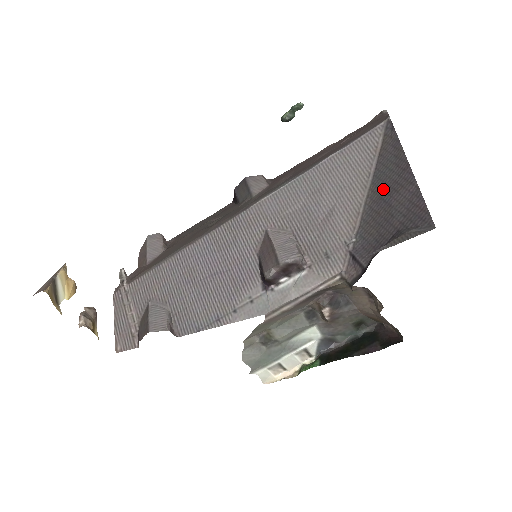
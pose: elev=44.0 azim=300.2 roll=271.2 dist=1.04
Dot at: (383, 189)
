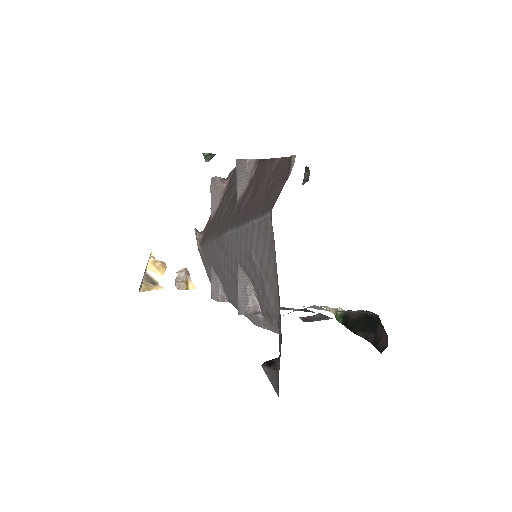
Dot at: occluded
